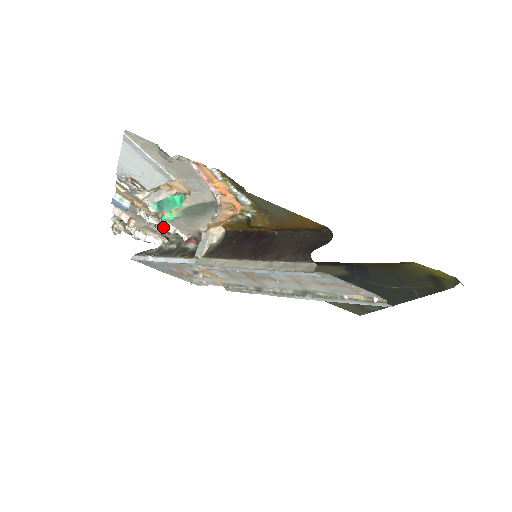
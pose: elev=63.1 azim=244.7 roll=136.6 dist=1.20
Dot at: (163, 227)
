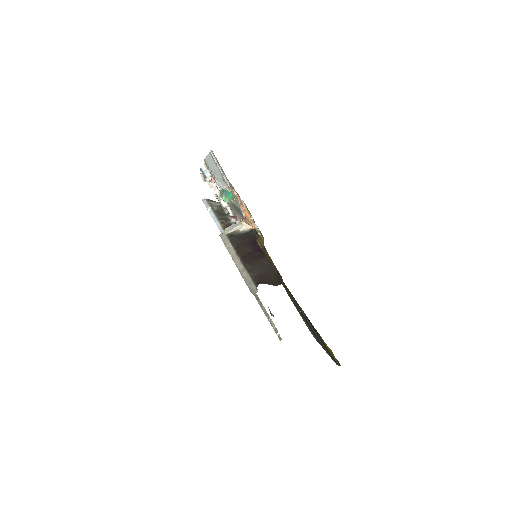
Dot at: occluded
